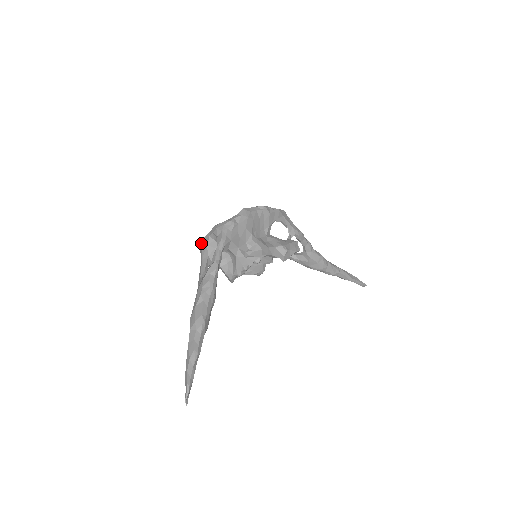
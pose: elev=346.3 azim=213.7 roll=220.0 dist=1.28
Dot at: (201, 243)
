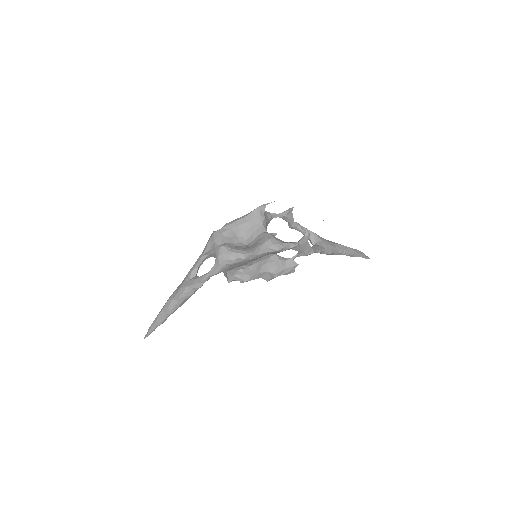
Dot at: (209, 241)
